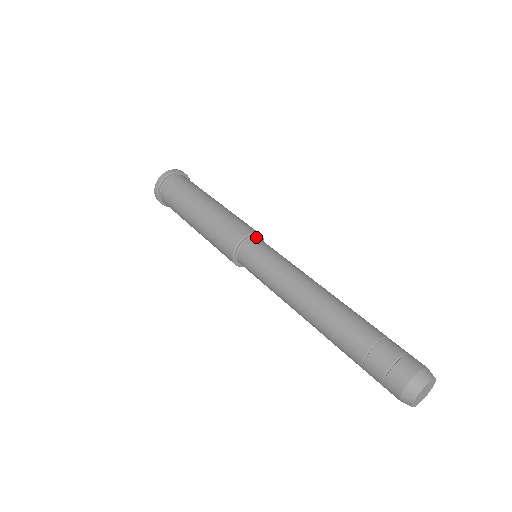
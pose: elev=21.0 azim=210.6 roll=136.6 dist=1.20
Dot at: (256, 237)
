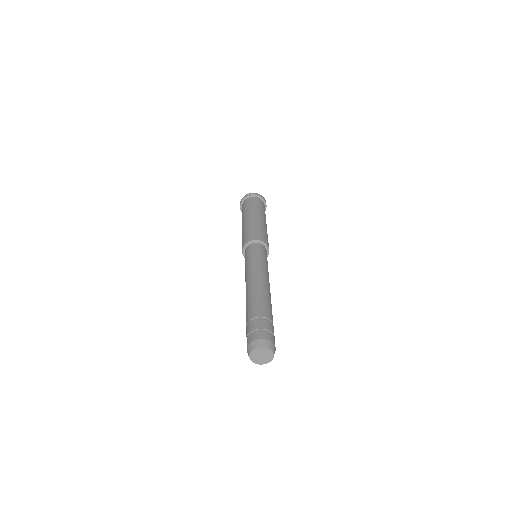
Dot at: (267, 253)
